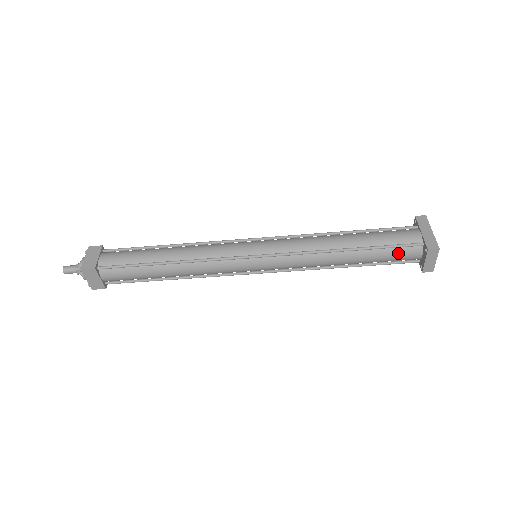
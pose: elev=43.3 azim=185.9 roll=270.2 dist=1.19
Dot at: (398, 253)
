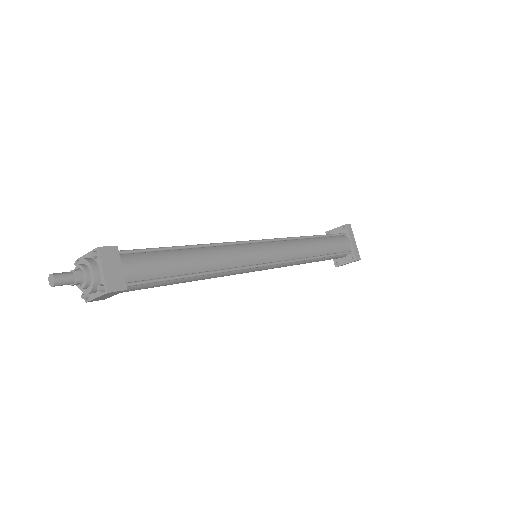
Dot at: (337, 257)
